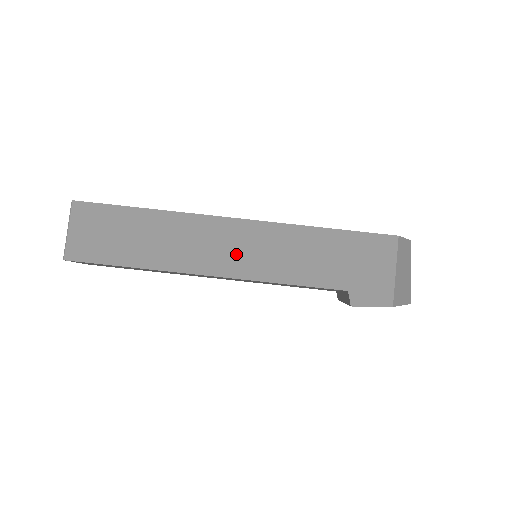
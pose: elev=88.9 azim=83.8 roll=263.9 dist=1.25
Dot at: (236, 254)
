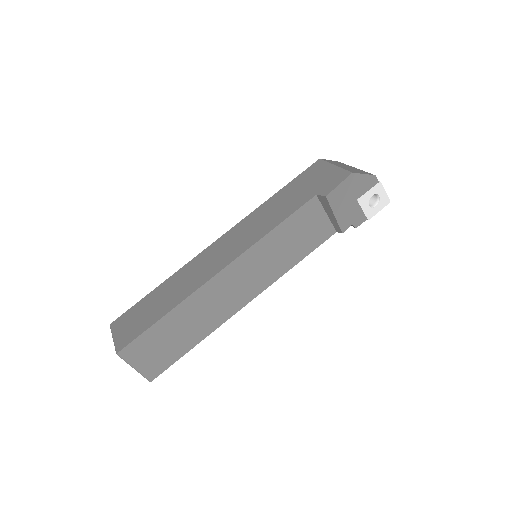
Dot at: (230, 249)
